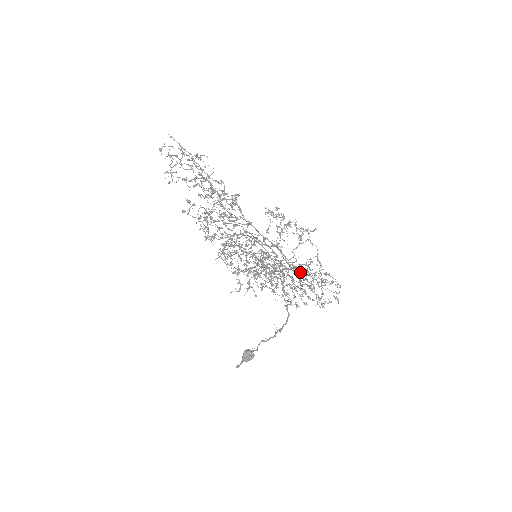
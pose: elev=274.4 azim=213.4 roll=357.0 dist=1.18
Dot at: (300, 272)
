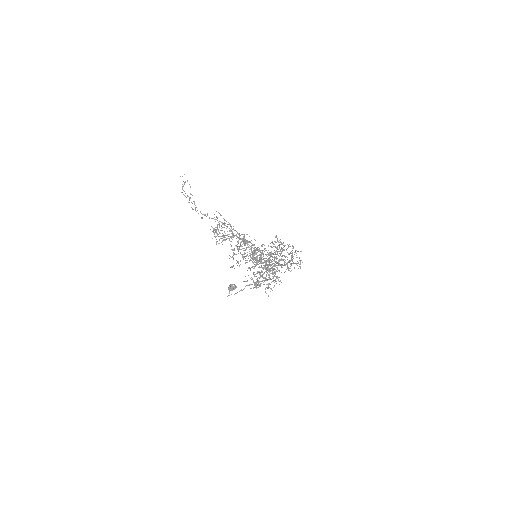
Dot at: occluded
